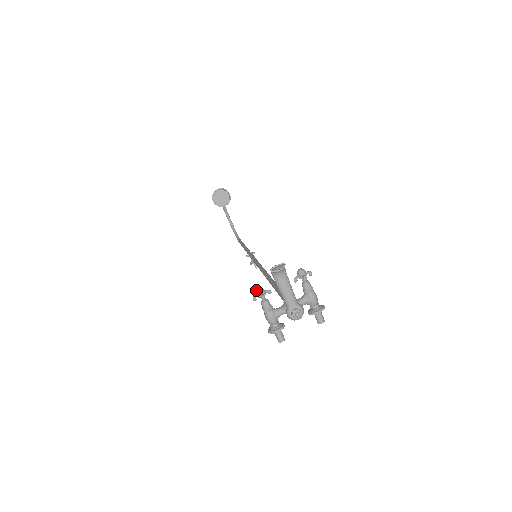
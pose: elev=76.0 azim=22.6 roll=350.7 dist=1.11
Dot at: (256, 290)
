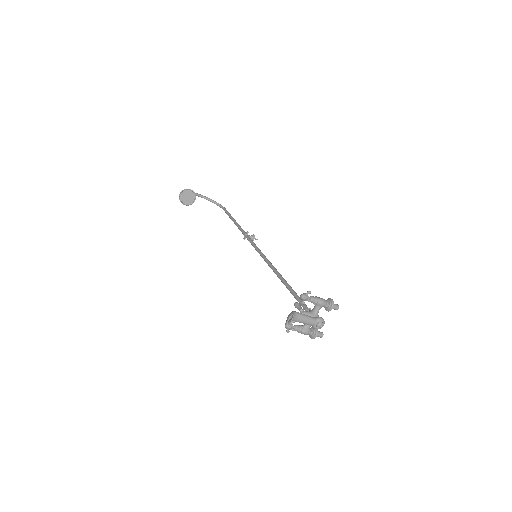
Dot at: occluded
